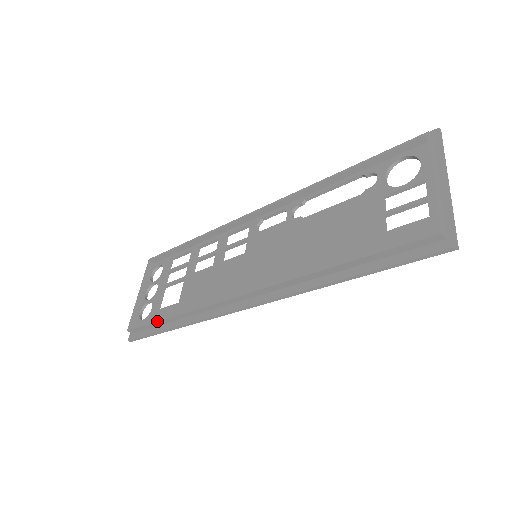
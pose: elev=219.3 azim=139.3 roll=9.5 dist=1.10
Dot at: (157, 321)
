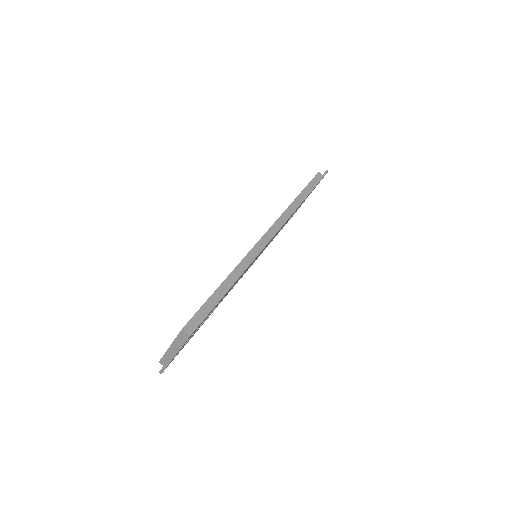
Dot at: occluded
